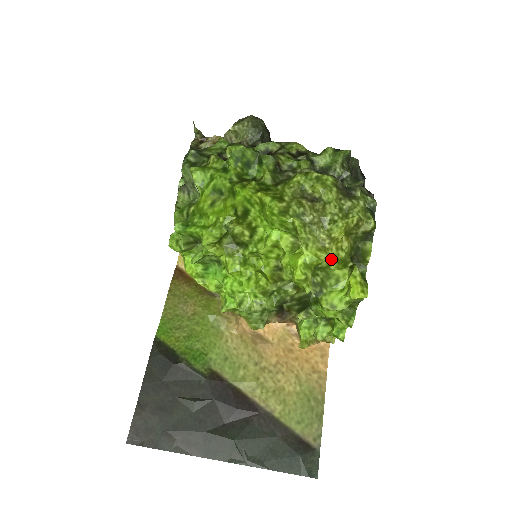
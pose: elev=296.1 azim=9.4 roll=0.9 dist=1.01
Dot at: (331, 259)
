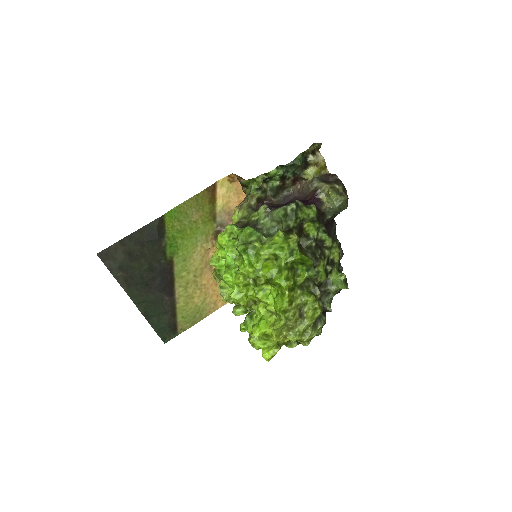
Dot at: (275, 341)
